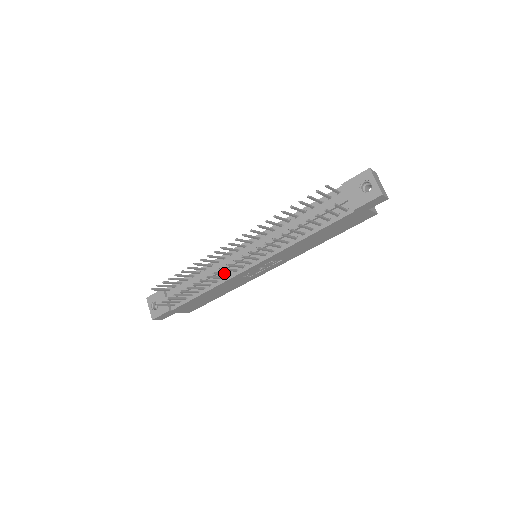
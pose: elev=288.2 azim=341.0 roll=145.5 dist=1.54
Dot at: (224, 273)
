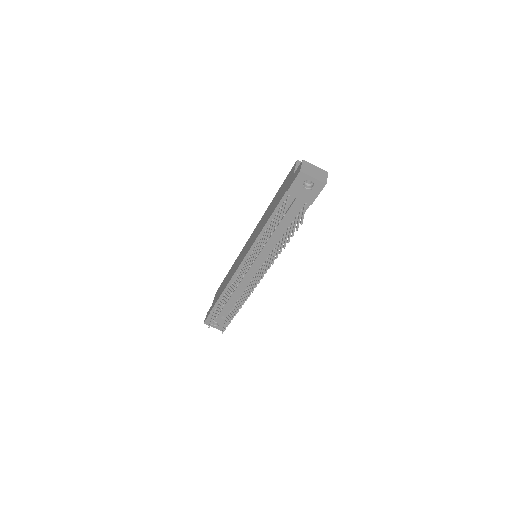
Dot at: (249, 288)
